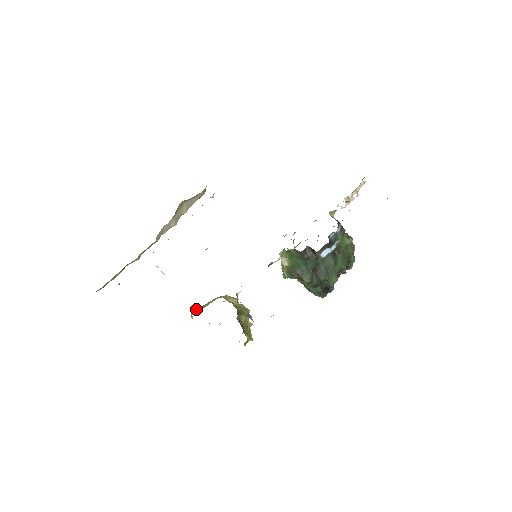
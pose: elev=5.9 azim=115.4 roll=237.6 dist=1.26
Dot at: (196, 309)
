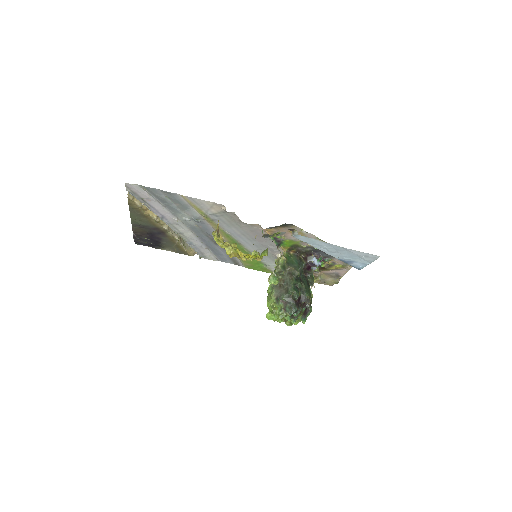
Dot at: occluded
